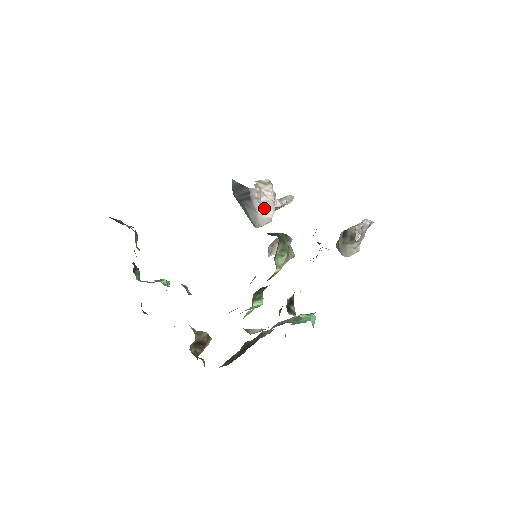
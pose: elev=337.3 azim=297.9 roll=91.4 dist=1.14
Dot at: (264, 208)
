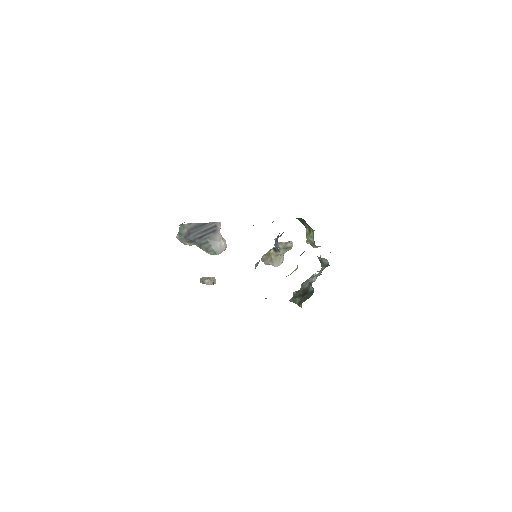
Dot at: (222, 238)
